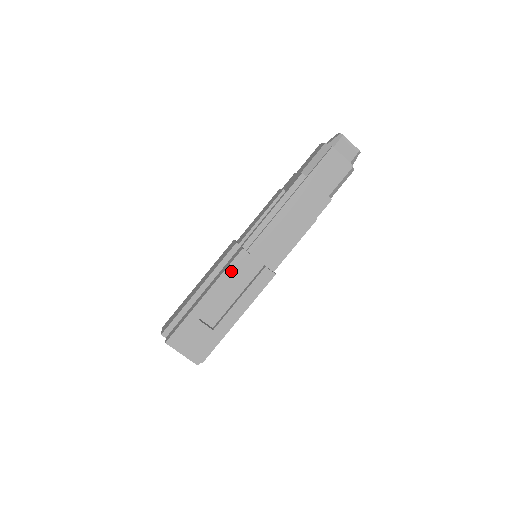
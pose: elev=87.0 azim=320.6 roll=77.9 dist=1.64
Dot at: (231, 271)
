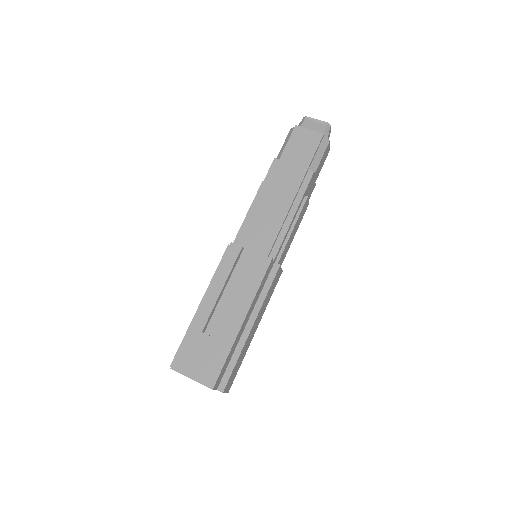
Dot at: (224, 269)
